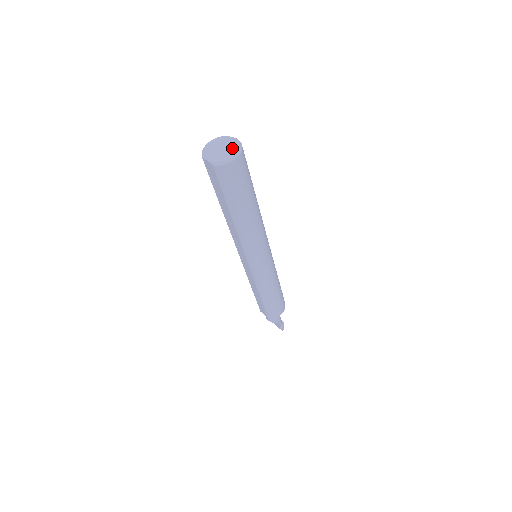
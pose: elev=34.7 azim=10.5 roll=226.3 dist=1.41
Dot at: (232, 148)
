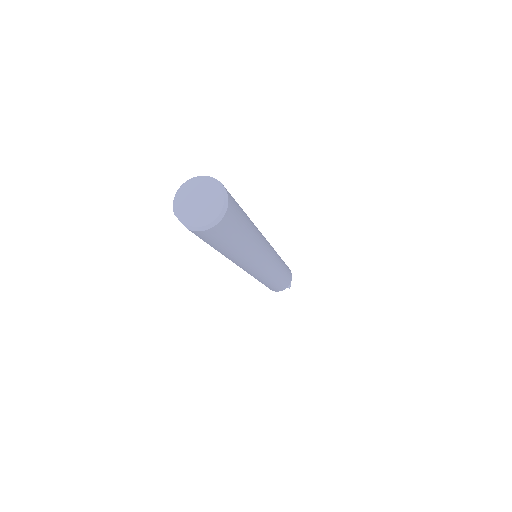
Dot at: (214, 203)
